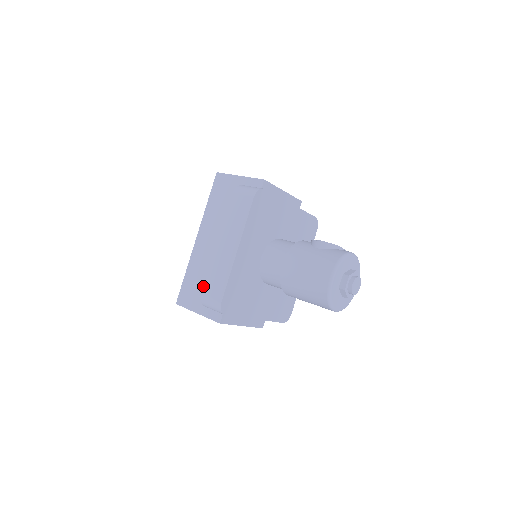
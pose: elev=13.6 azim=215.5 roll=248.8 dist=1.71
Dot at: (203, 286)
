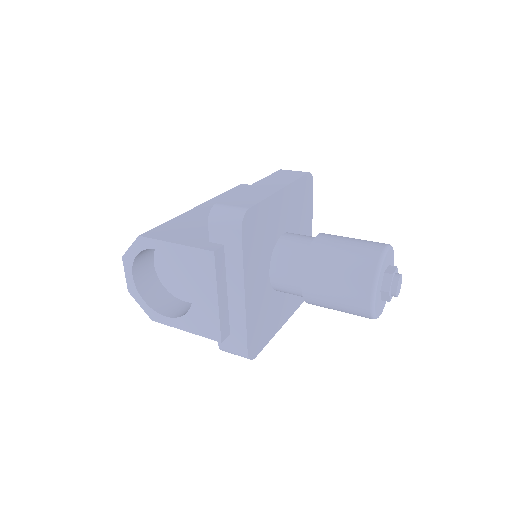
Dot at: (195, 228)
